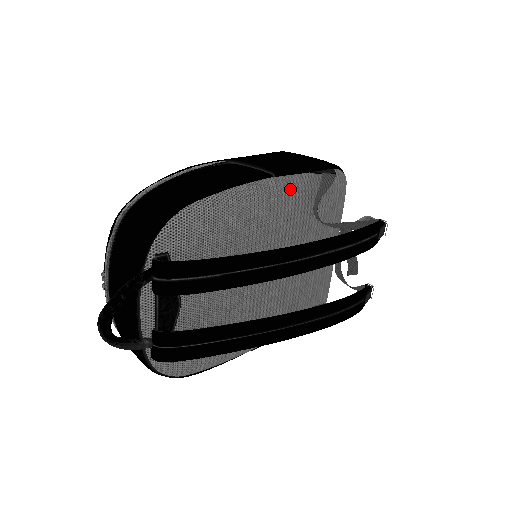
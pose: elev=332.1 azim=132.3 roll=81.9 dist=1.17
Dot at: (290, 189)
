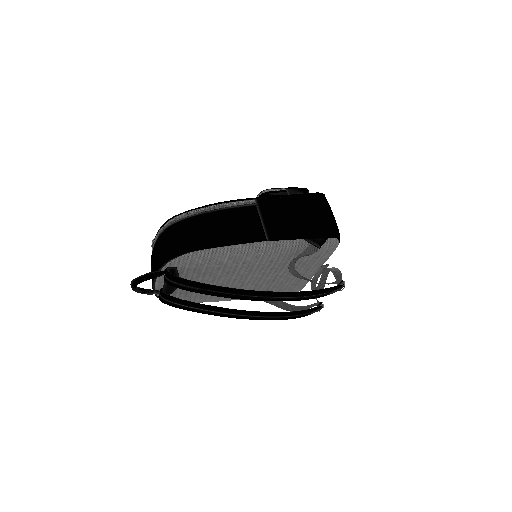
Dot at: (278, 249)
